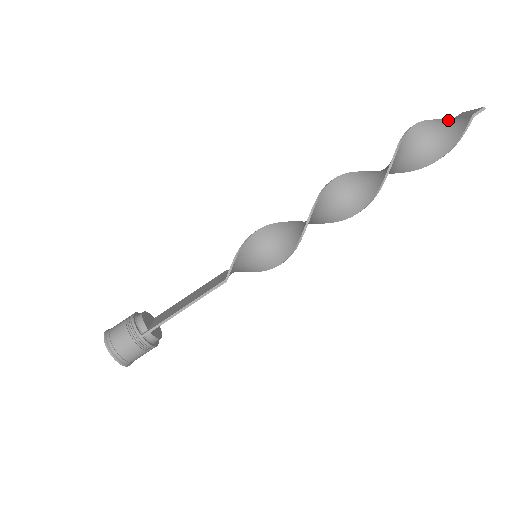
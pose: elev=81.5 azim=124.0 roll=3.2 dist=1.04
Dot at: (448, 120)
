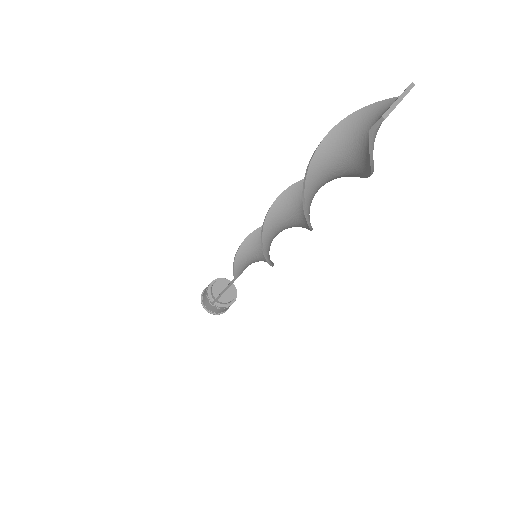
Dot at: (381, 108)
